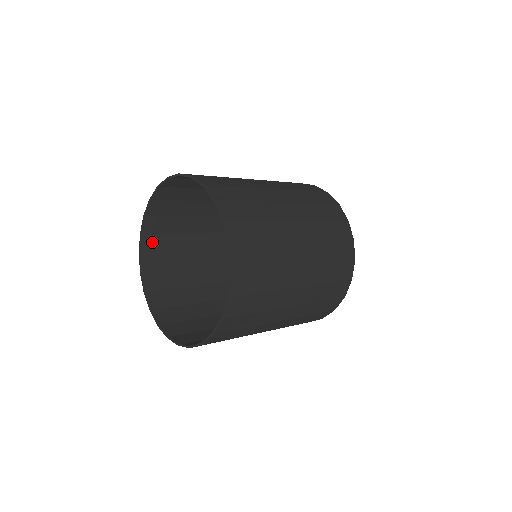
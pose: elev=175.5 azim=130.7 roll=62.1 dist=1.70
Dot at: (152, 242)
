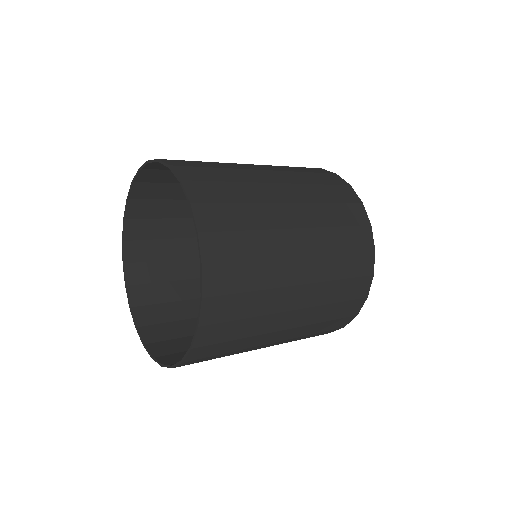
Dot at: (153, 175)
